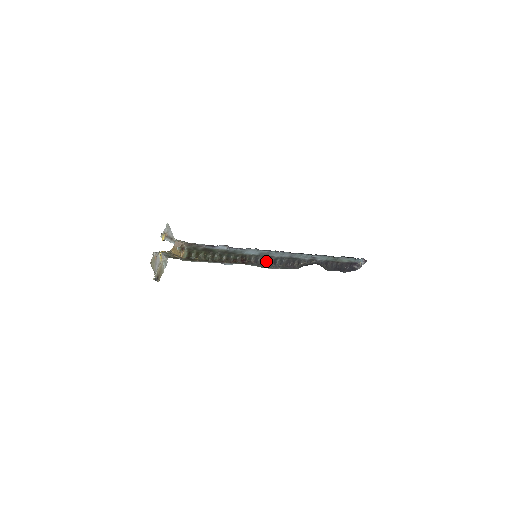
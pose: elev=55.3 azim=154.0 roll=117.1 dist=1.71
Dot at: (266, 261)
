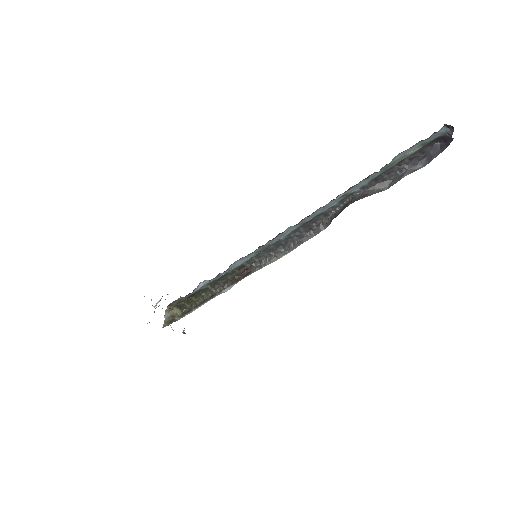
Dot at: (275, 250)
